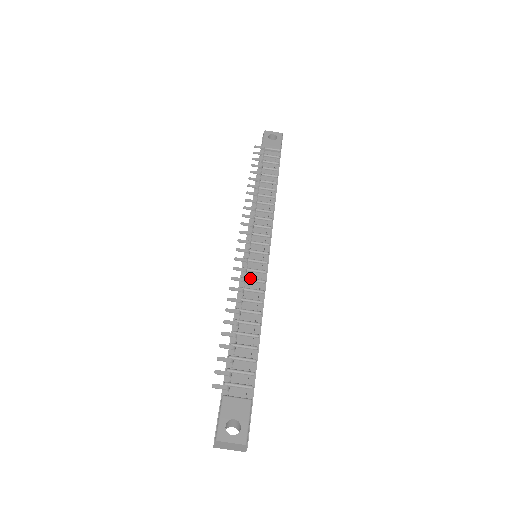
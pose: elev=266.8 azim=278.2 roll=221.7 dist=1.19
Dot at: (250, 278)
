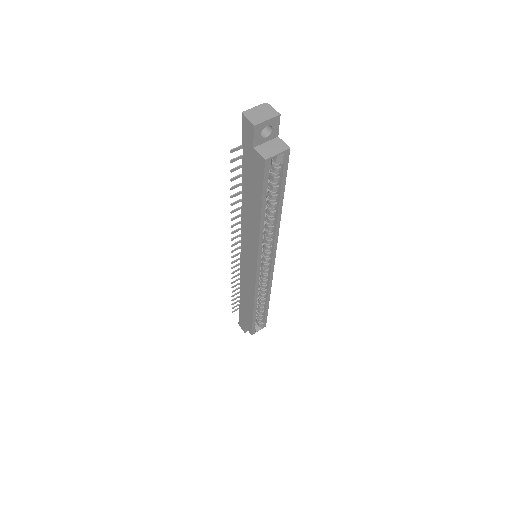
Dot at: occluded
